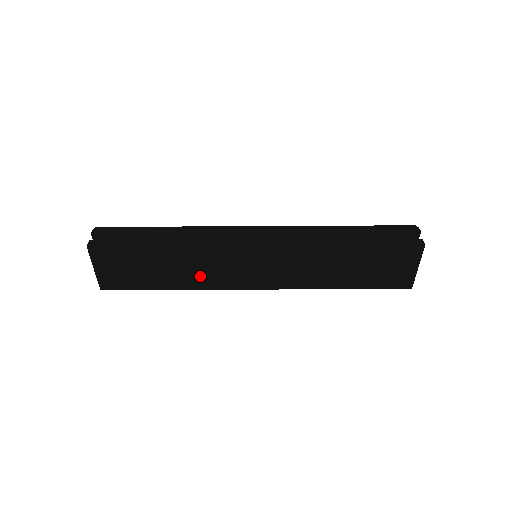
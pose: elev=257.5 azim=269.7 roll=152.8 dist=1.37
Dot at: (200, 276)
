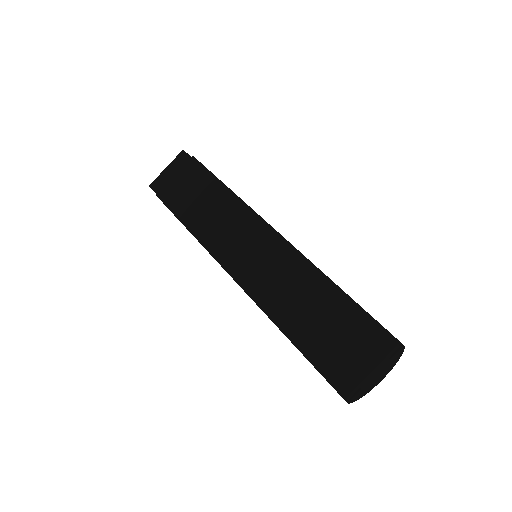
Dot at: (209, 224)
